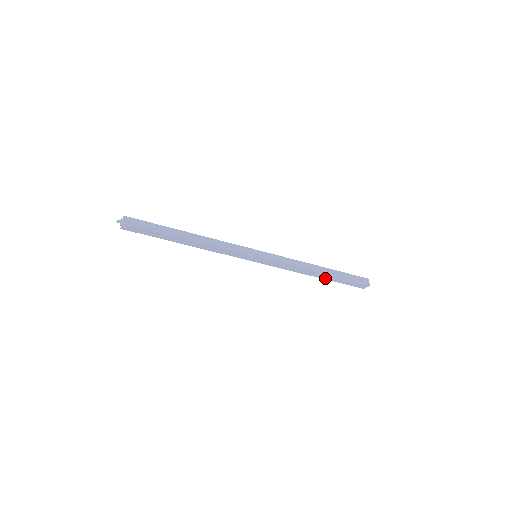
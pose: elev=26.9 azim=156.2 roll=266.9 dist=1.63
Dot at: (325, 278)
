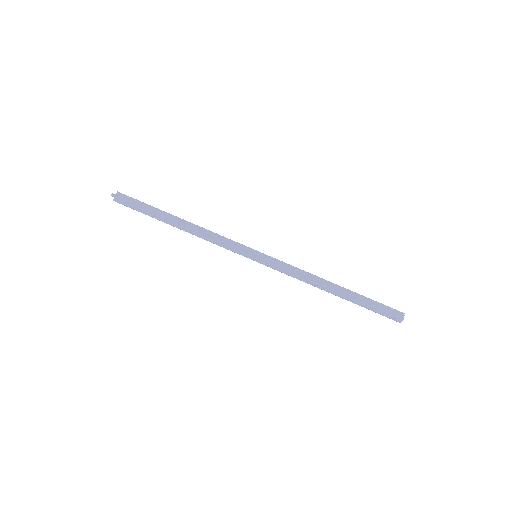
Dot at: (342, 298)
